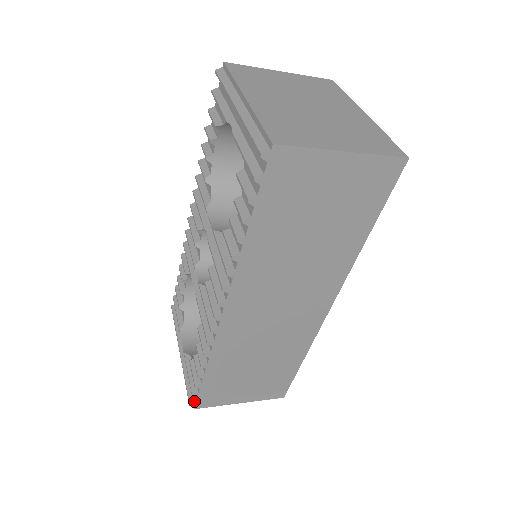
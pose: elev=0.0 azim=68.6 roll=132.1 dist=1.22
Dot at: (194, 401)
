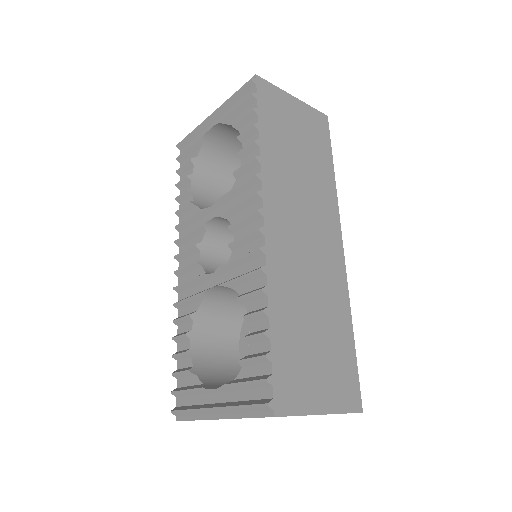
Dot at: (270, 399)
